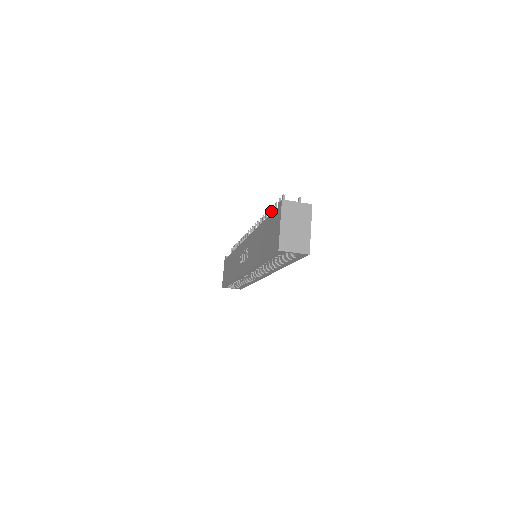
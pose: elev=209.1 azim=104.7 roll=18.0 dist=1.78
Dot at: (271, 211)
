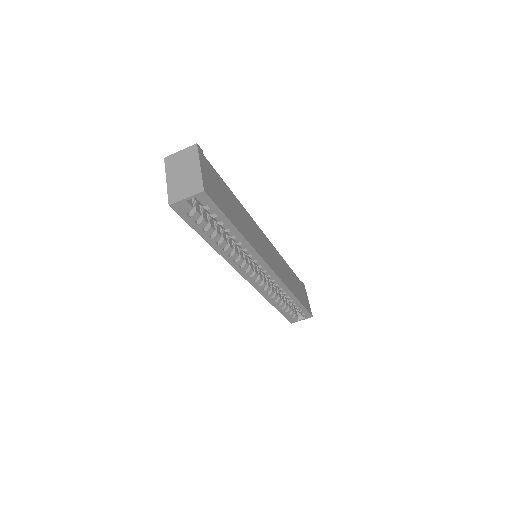
Dot at: occluded
